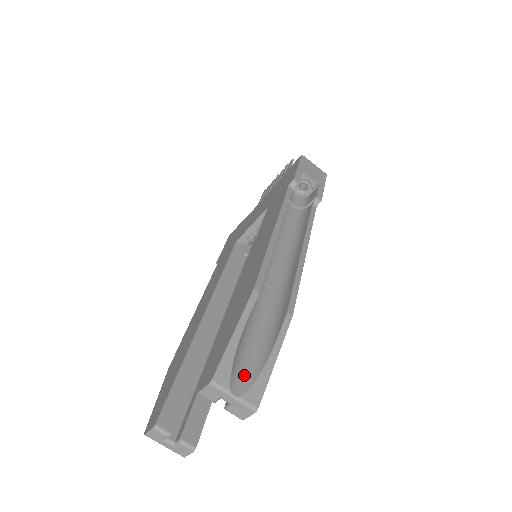
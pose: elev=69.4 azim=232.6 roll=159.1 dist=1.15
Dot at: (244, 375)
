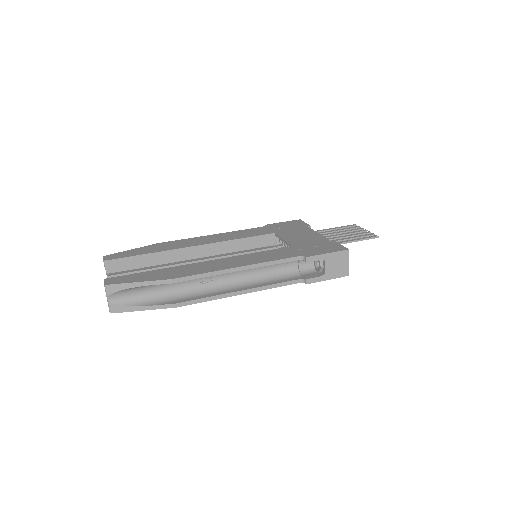
Dot at: (124, 298)
